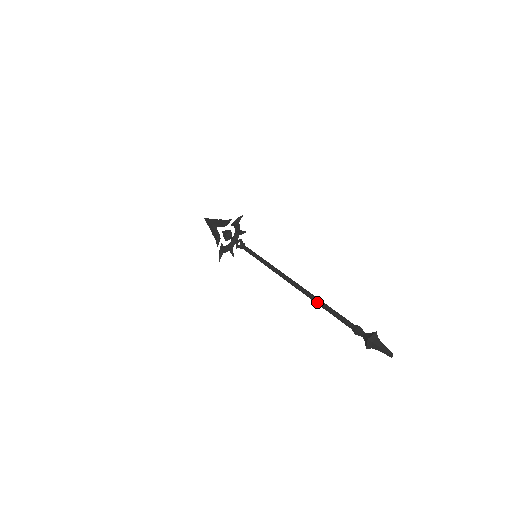
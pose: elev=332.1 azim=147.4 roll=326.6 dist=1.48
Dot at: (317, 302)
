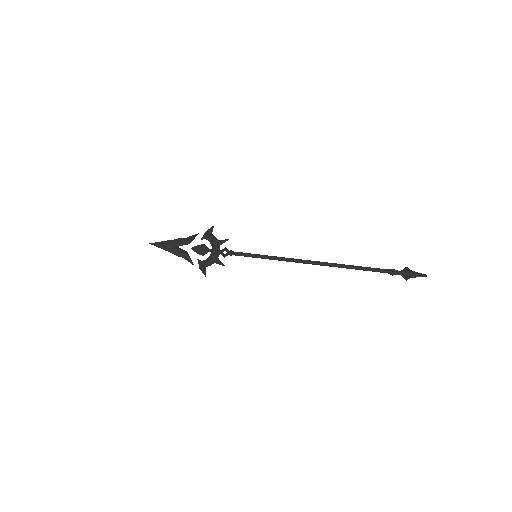
Dot at: (349, 267)
